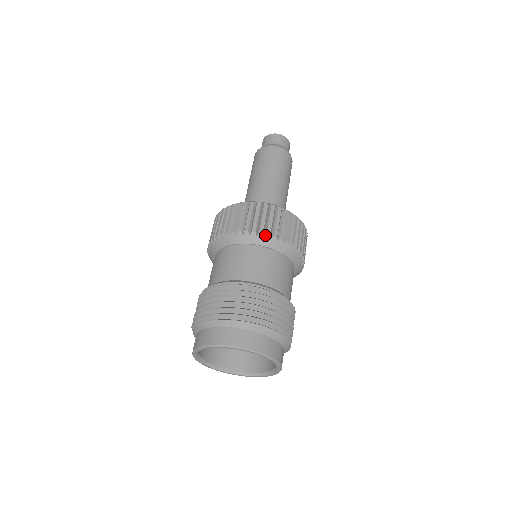
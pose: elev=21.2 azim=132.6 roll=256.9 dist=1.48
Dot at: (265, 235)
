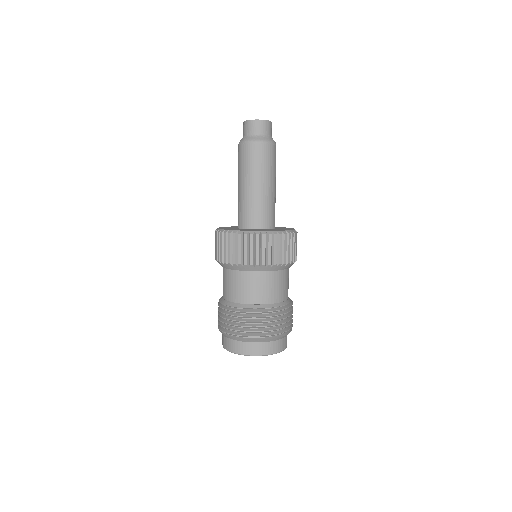
Dot at: (278, 265)
